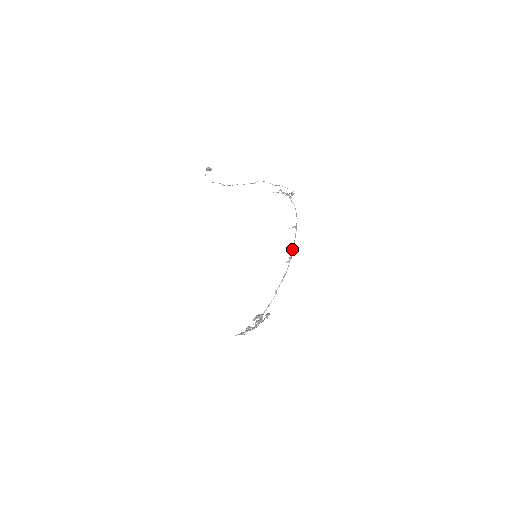
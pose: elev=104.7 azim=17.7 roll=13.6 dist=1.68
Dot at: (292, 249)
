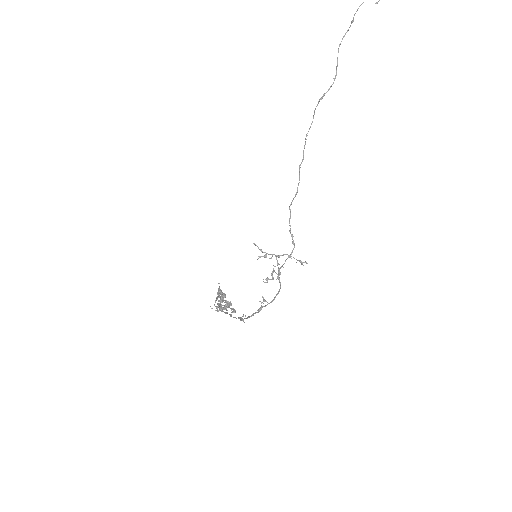
Dot at: (244, 318)
